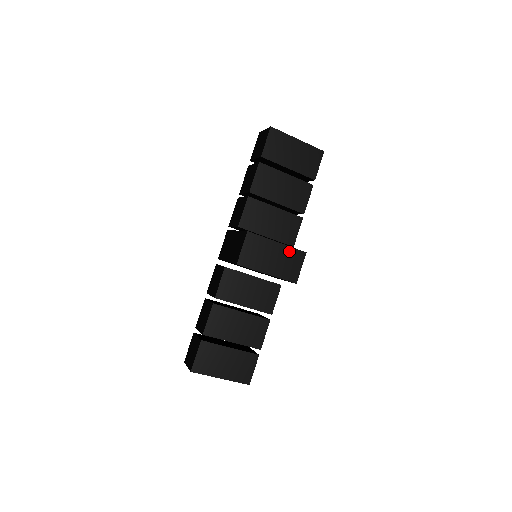
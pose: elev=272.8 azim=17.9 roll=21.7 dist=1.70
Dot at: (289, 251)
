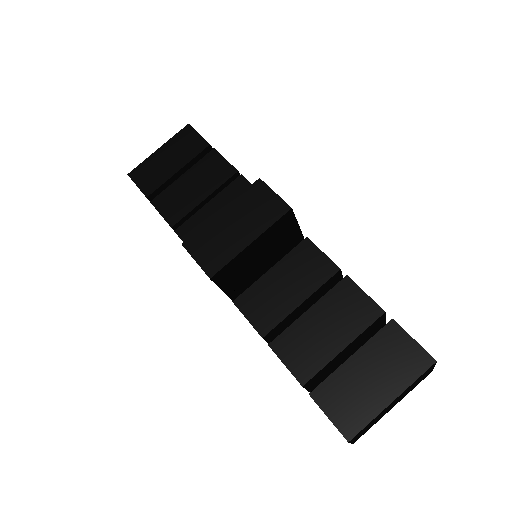
Dot at: (242, 201)
